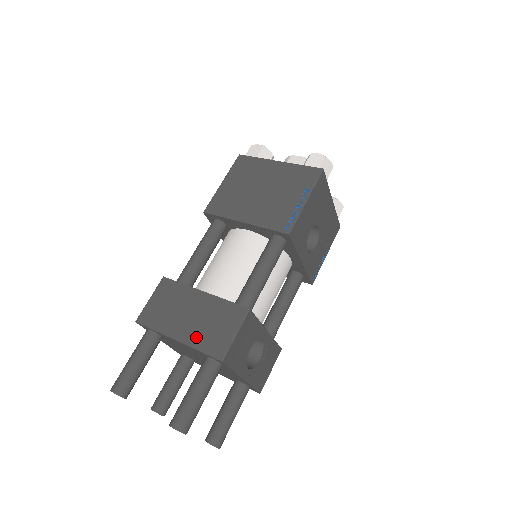
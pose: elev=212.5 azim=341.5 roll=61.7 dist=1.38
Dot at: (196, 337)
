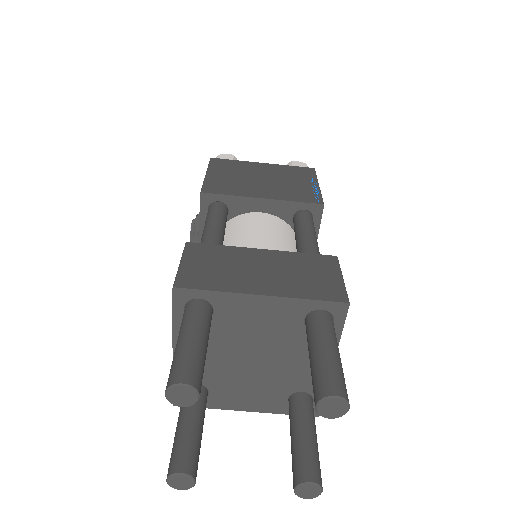
Dot at: (291, 287)
